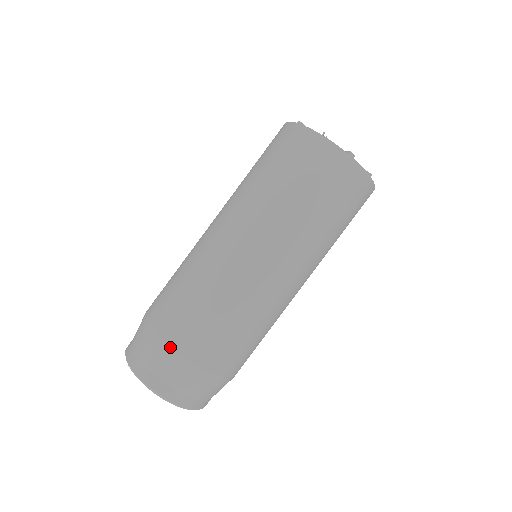
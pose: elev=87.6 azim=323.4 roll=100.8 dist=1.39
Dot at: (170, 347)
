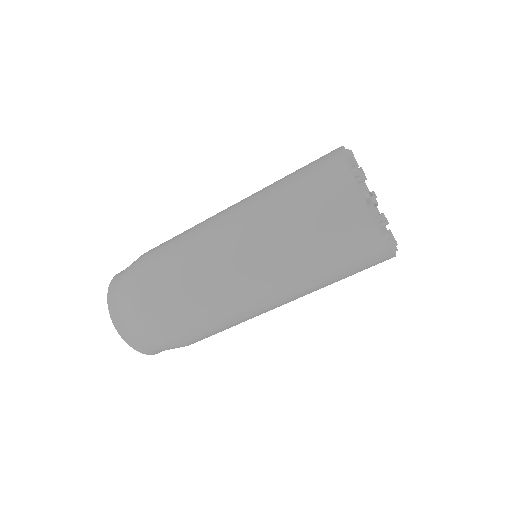
Dot at: (147, 319)
